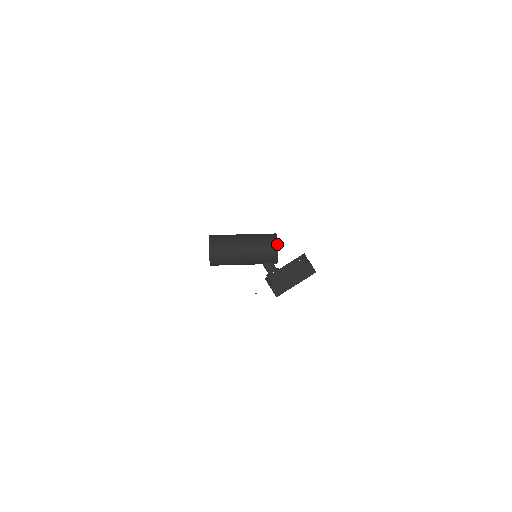
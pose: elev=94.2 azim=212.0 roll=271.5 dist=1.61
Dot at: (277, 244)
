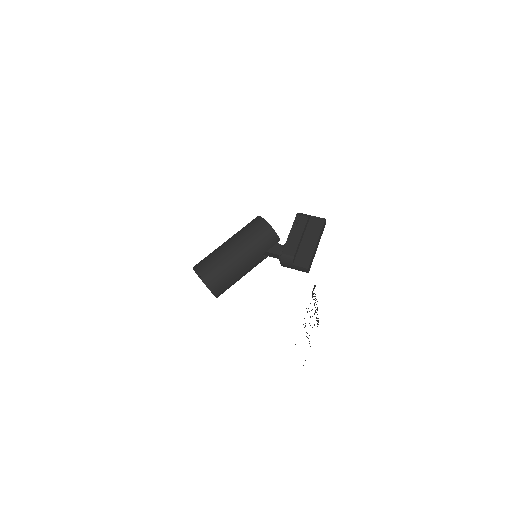
Dot at: (264, 219)
